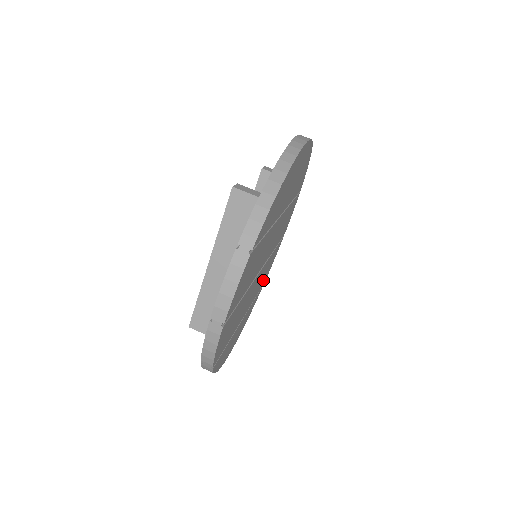
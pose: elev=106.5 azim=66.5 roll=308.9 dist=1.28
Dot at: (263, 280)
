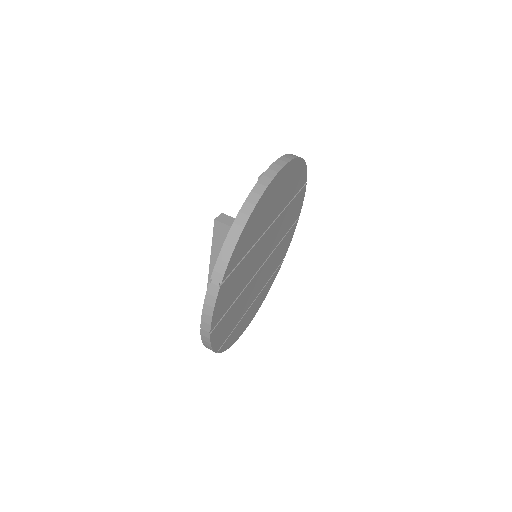
Dot at: (278, 261)
